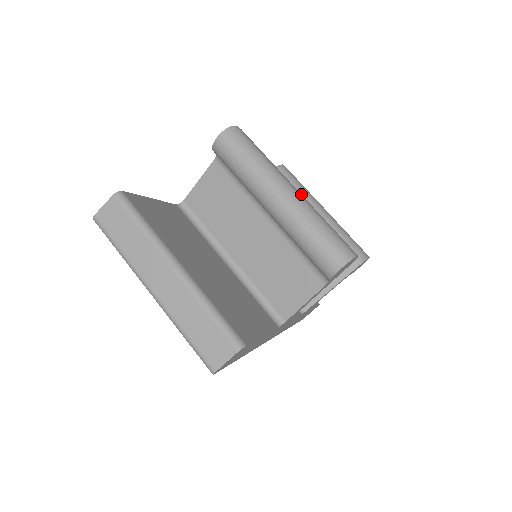
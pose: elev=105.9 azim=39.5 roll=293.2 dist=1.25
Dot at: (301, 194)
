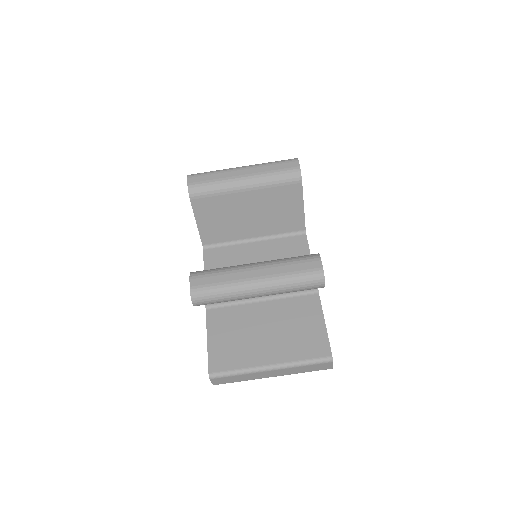
Dot at: (259, 270)
